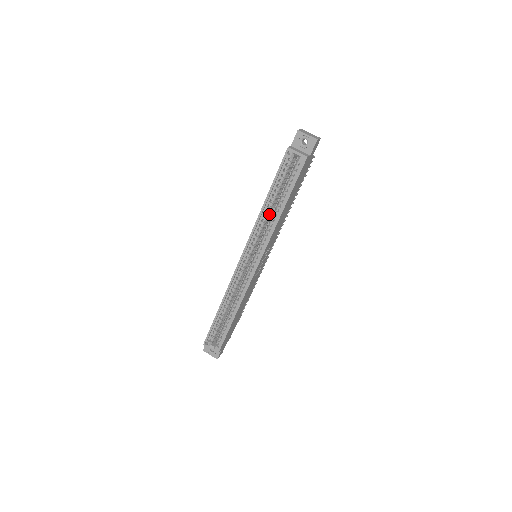
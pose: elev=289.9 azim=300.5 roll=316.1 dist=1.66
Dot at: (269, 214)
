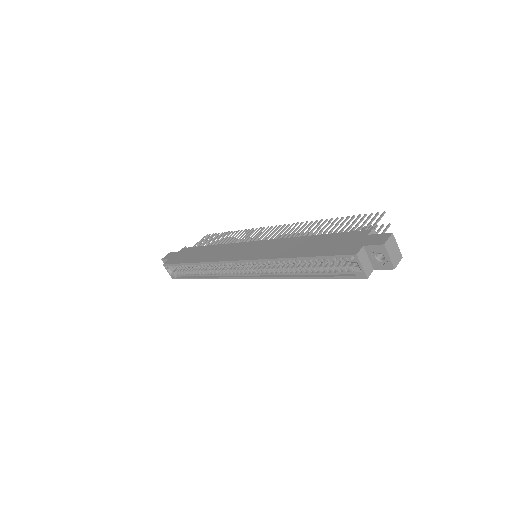
Dot at: occluded
